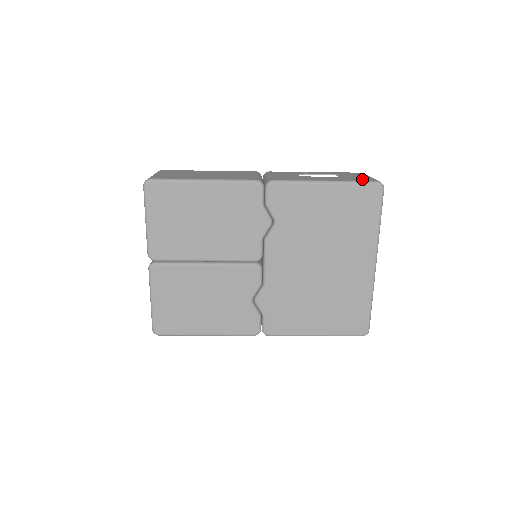
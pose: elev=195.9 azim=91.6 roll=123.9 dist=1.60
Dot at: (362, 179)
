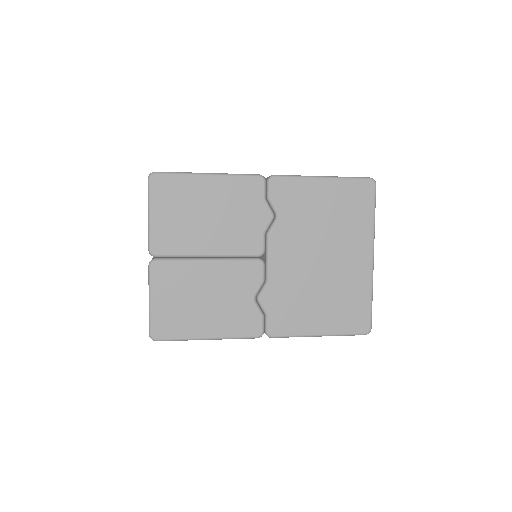
Dot at: occluded
